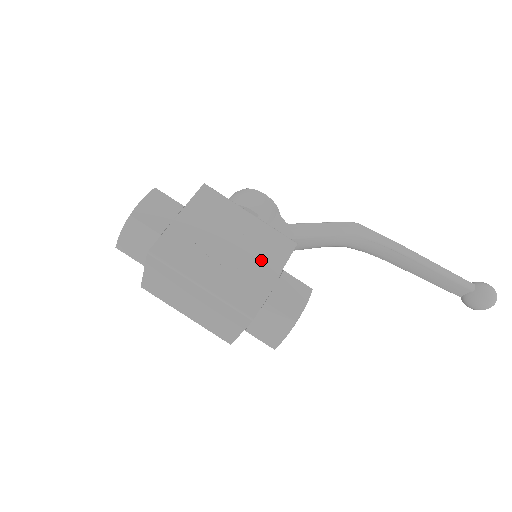
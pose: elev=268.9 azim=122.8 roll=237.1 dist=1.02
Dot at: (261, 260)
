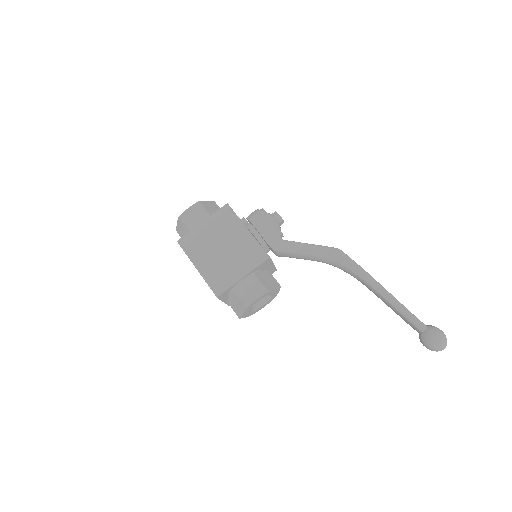
Dot at: (239, 262)
